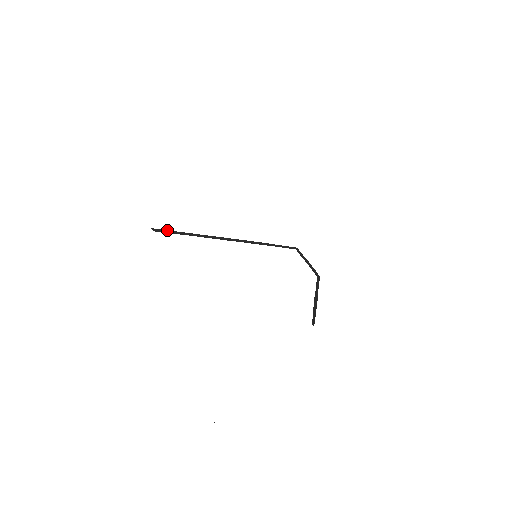
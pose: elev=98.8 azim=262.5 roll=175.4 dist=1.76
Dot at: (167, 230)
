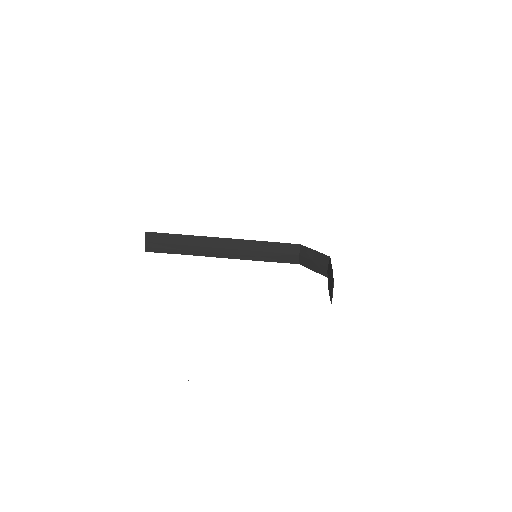
Dot at: (162, 234)
